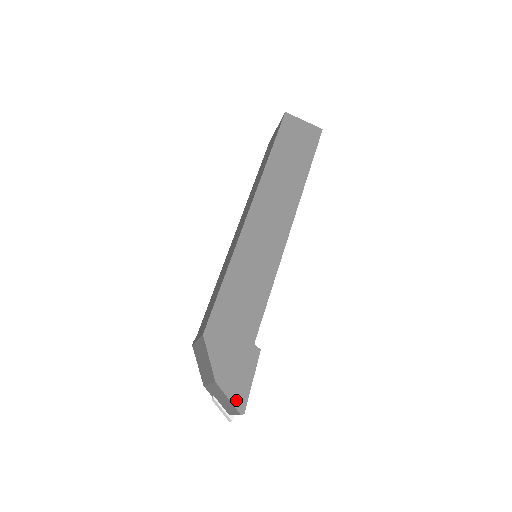
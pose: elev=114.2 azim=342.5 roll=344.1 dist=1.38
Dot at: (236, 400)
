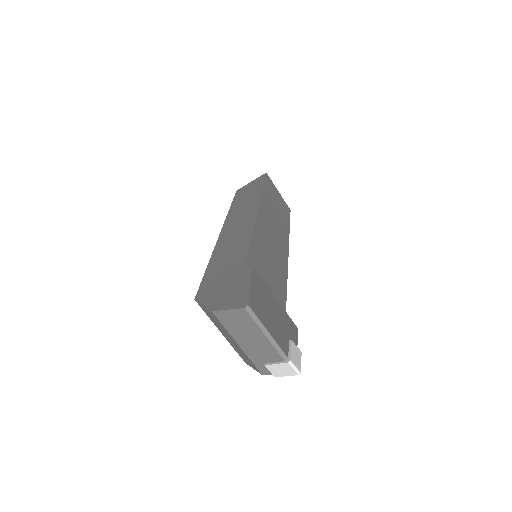
Dot at: (236, 304)
